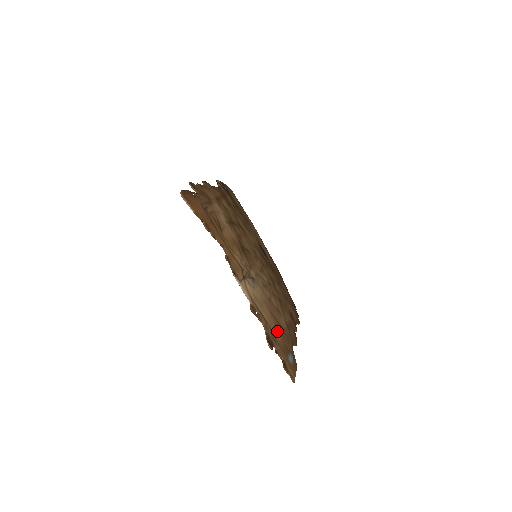
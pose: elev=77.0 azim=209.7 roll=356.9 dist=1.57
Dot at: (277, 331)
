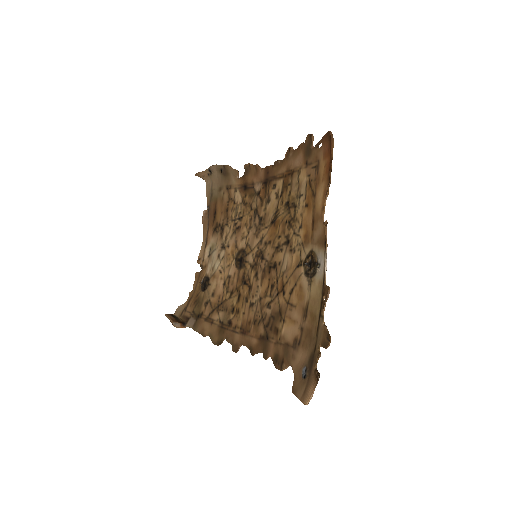
Dot at: occluded
